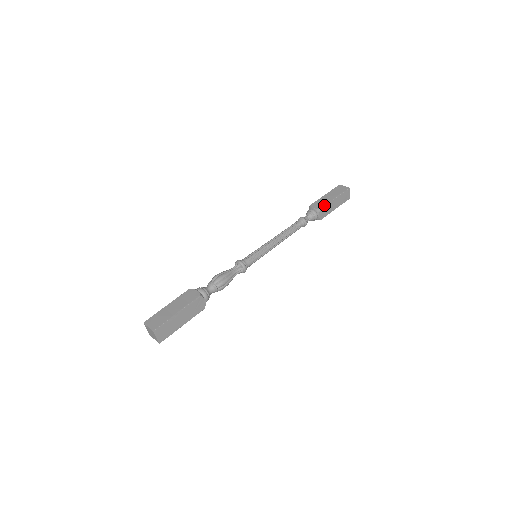
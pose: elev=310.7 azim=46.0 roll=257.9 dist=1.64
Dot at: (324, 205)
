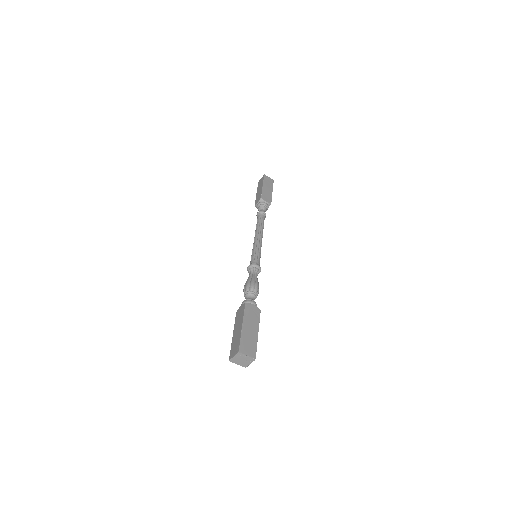
Dot at: (271, 199)
